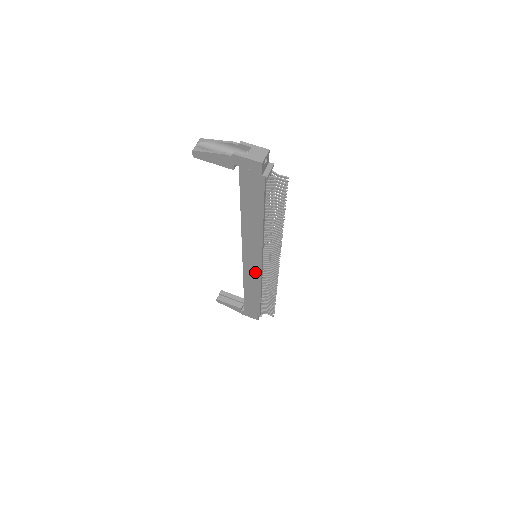
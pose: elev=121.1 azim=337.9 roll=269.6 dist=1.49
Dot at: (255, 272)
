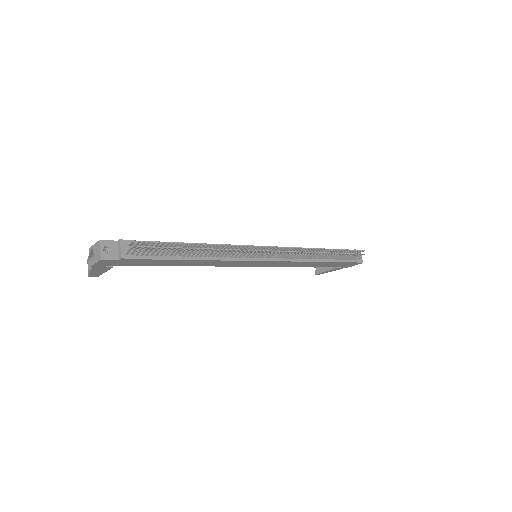
Dot at: (275, 263)
